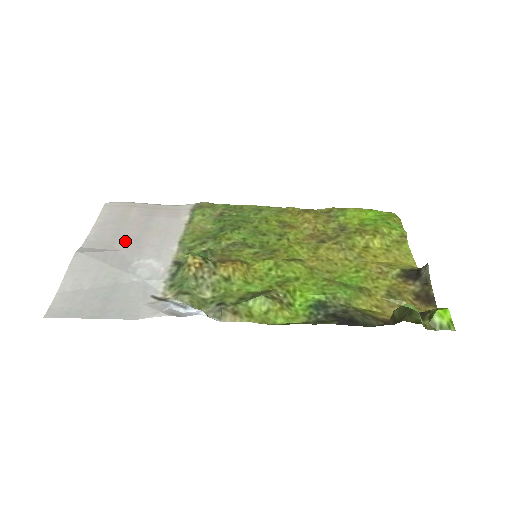
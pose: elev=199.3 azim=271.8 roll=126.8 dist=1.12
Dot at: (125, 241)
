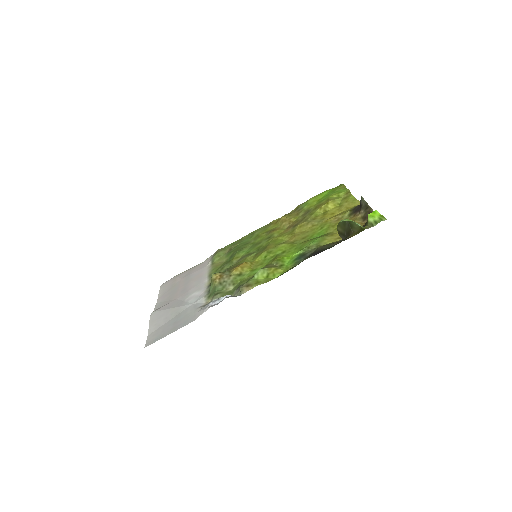
Dot at: (177, 294)
